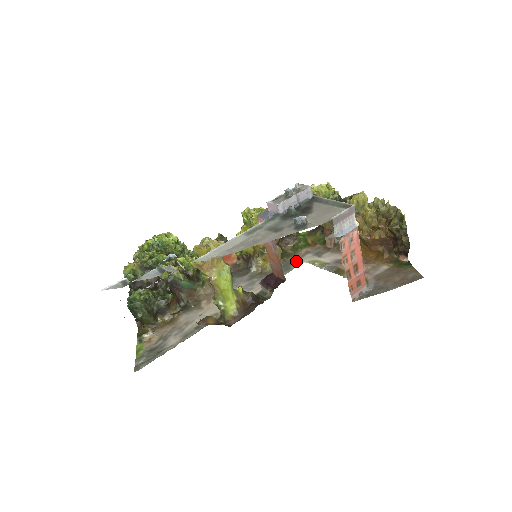
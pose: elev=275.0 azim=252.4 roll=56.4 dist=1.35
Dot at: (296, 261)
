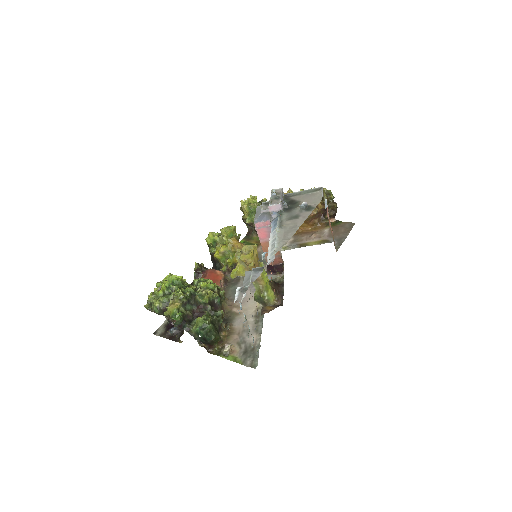
Dot at: occluded
